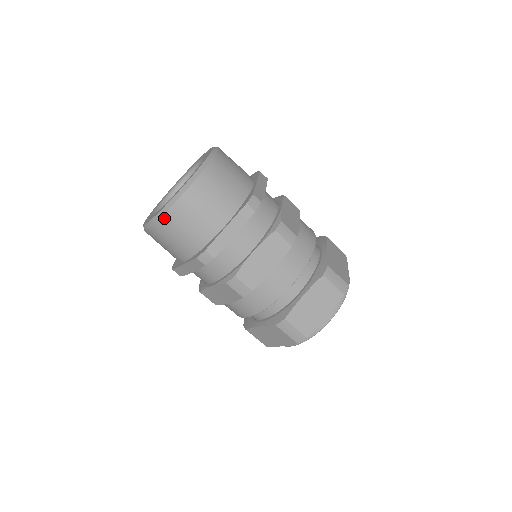
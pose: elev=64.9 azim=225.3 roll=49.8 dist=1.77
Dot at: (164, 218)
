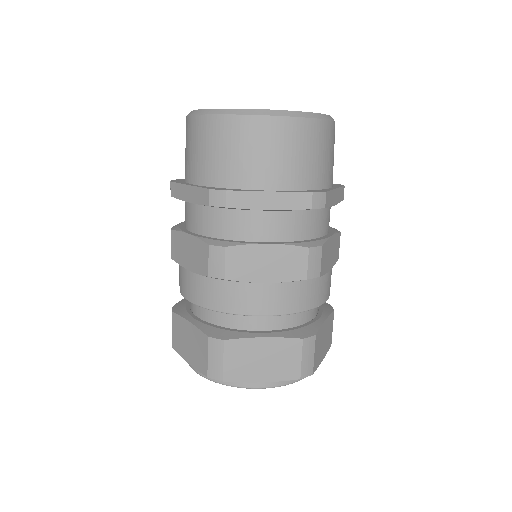
Dot at: (222, 118)
